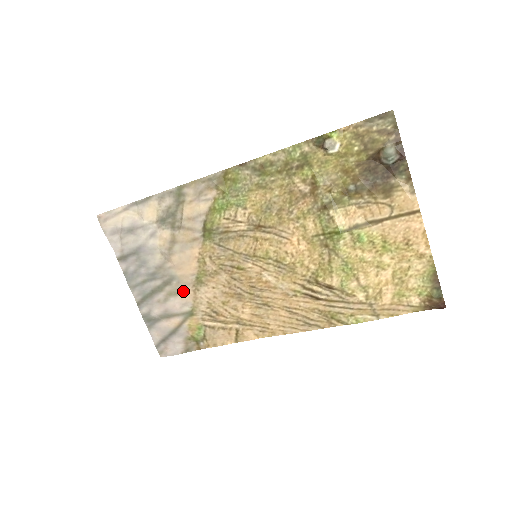
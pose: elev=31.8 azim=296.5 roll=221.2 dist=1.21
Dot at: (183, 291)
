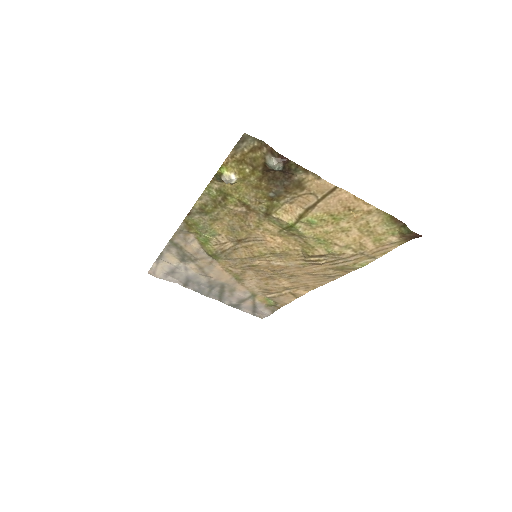
Dot at: (236, 288)
